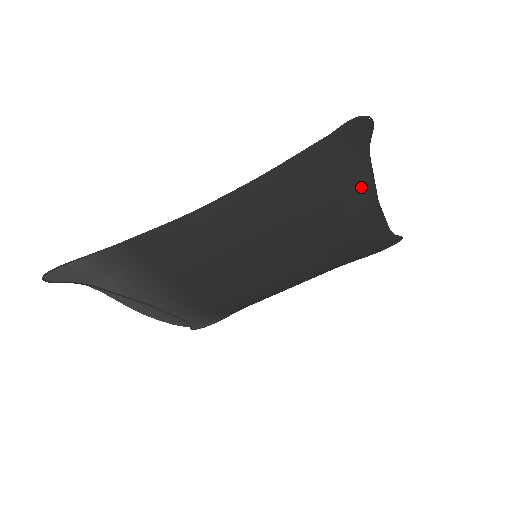
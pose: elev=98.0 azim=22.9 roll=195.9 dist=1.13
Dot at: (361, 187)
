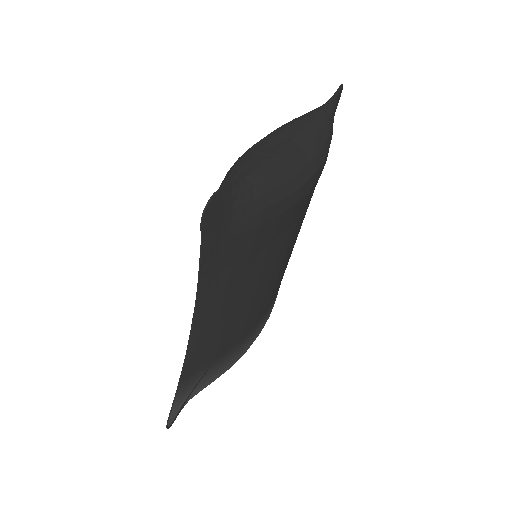
Dot at: (267, 201)
